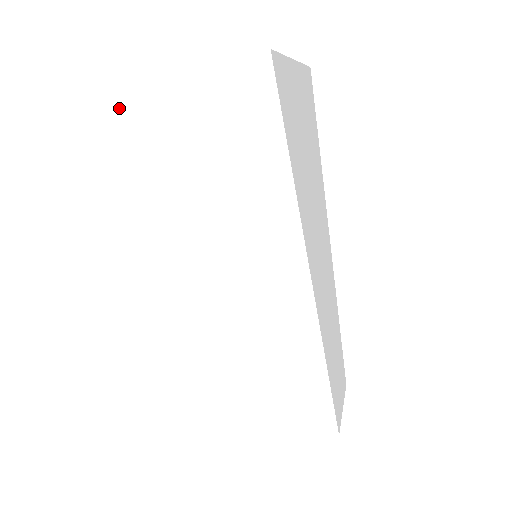
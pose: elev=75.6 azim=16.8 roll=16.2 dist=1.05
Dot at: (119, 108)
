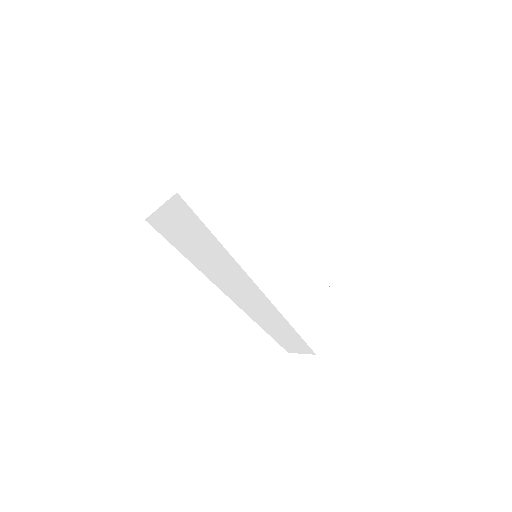
Dot at: (153, 214)
